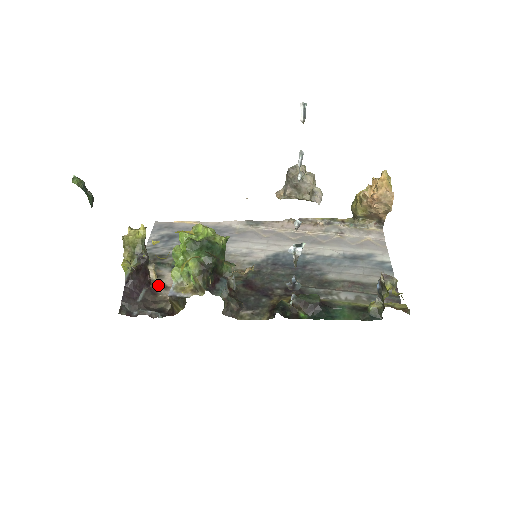
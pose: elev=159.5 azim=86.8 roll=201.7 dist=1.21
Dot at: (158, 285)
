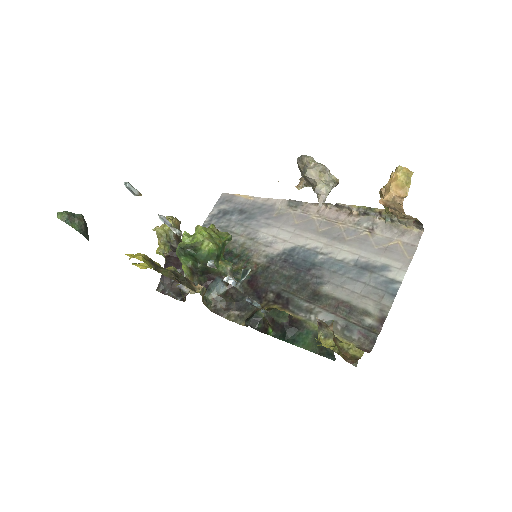
Dot at: occluded
